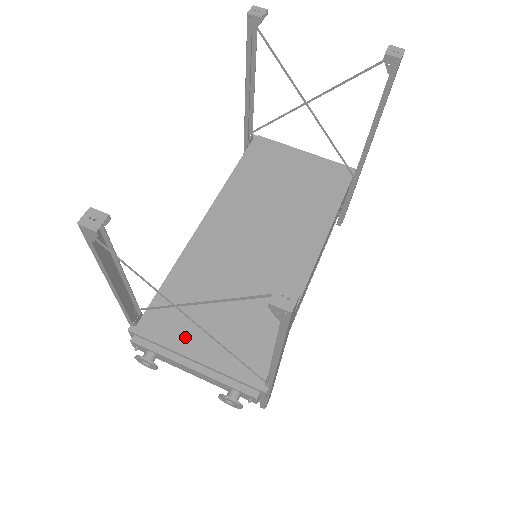
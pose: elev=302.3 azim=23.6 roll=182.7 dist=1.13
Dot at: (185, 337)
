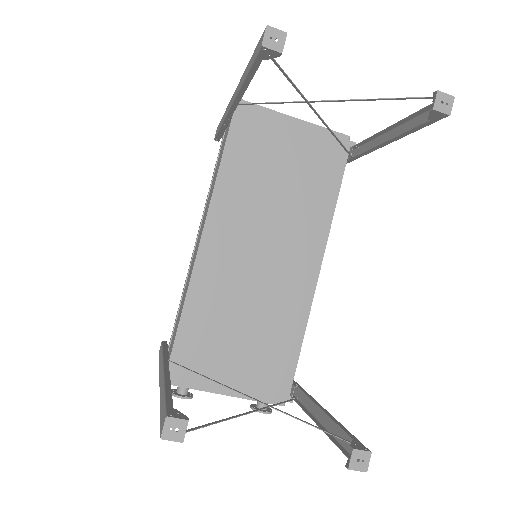
Dot at: (214, 372)
